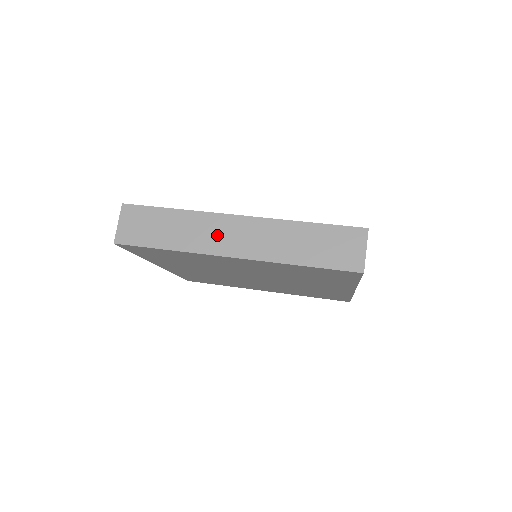
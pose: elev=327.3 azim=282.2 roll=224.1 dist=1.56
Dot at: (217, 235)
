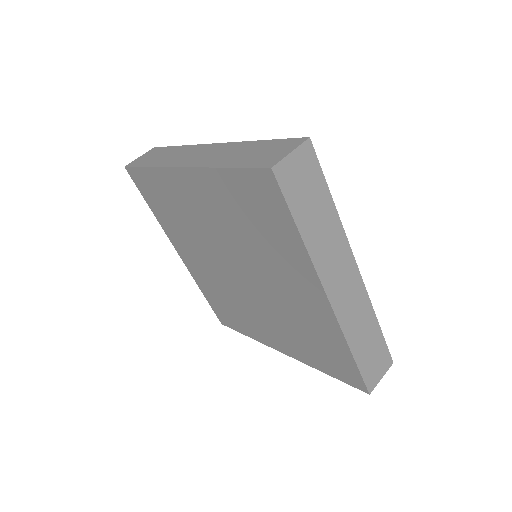
Dot at: (186, 156)
